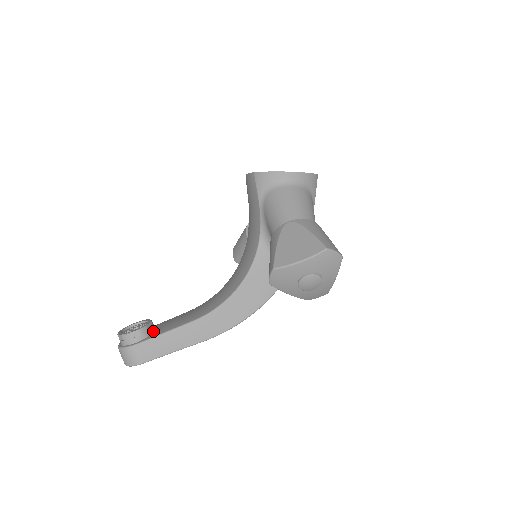
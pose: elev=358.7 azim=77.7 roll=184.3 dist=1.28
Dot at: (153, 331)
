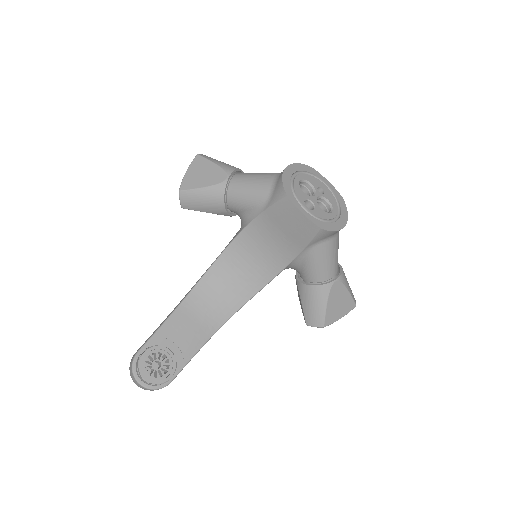
Dot at: occluded
